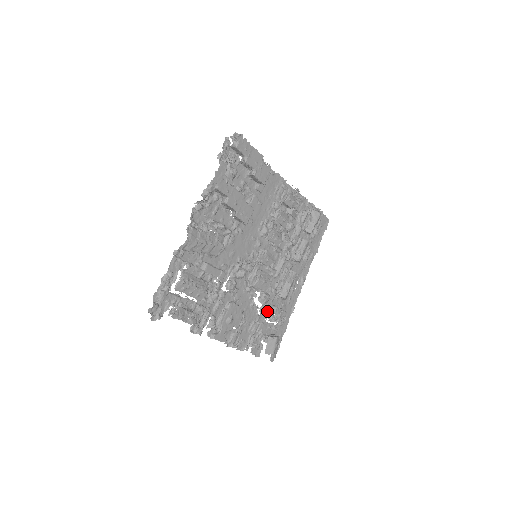
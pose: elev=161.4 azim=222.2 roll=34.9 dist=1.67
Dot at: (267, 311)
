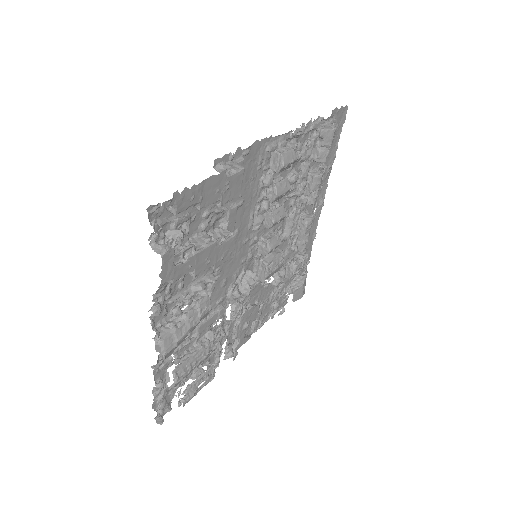
Dot at: occluded
